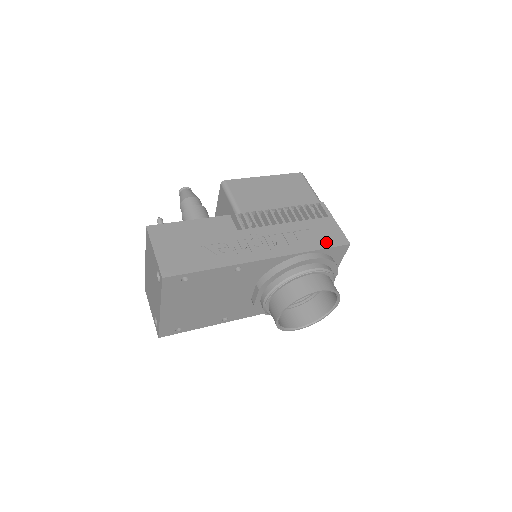
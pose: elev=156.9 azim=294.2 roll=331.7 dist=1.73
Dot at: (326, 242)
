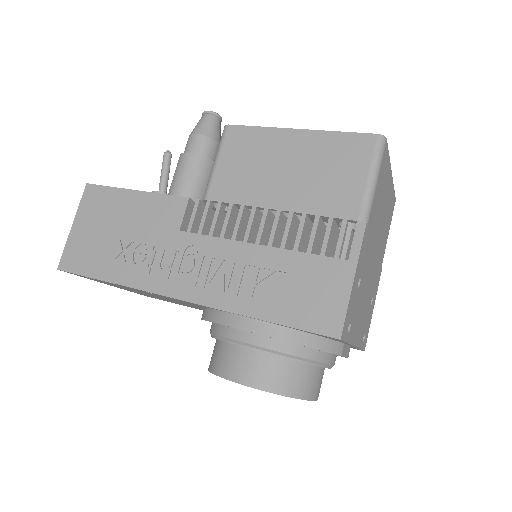
Dot at: (296, 314)
